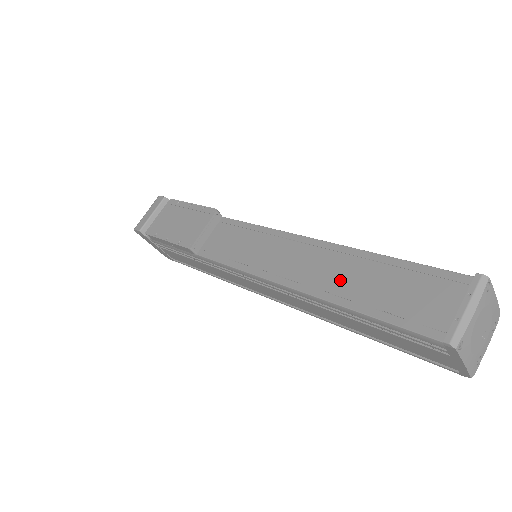
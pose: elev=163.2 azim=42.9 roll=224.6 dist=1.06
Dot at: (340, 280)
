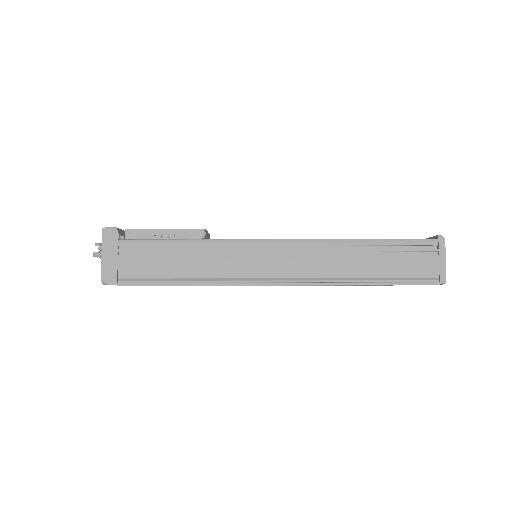
Dot at: occluded
